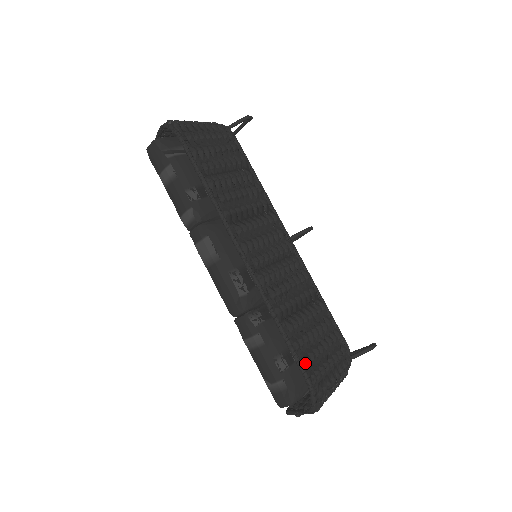
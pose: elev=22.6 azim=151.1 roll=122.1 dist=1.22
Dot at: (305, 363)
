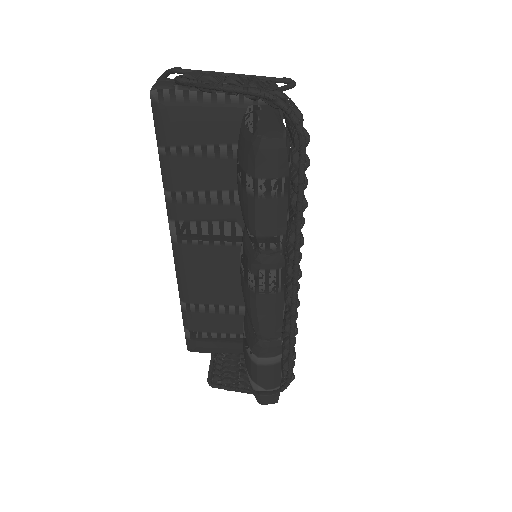
Dot at: (292, 367)
